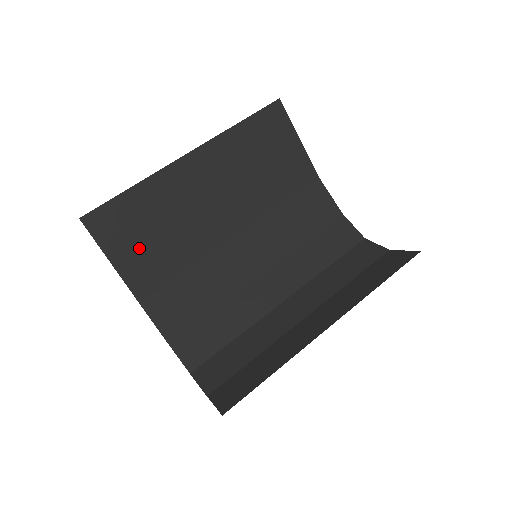
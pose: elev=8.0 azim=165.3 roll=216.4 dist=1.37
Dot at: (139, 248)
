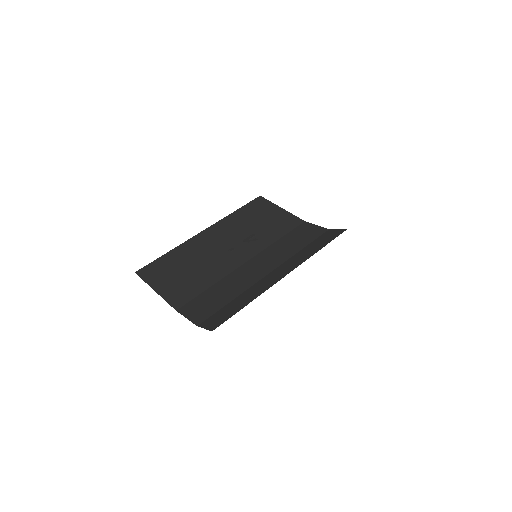
Dot at: (174, 280)
